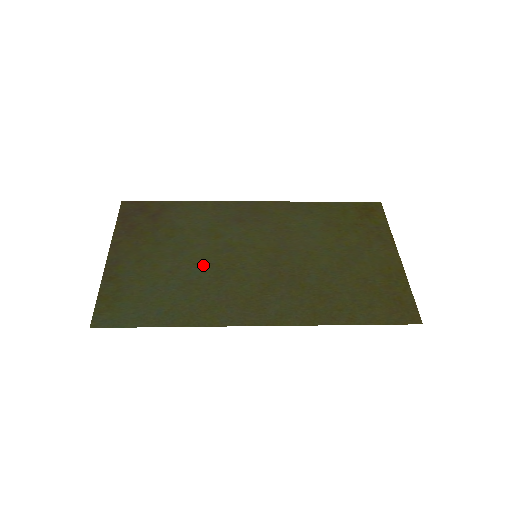
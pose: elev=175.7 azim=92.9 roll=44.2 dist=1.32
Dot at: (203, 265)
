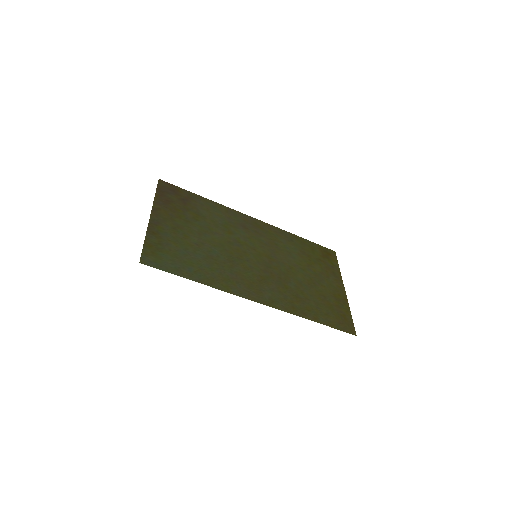
Dot at: (220, 249)
